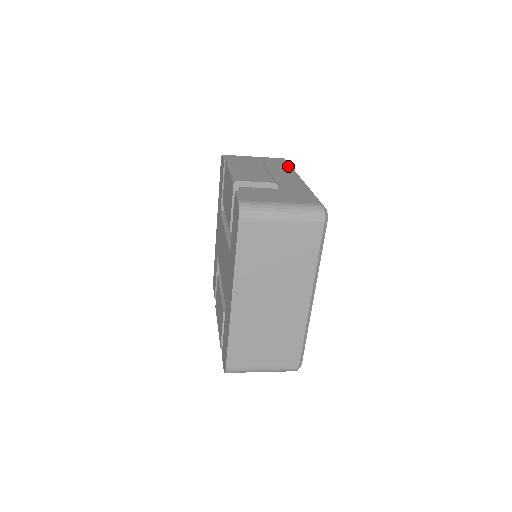
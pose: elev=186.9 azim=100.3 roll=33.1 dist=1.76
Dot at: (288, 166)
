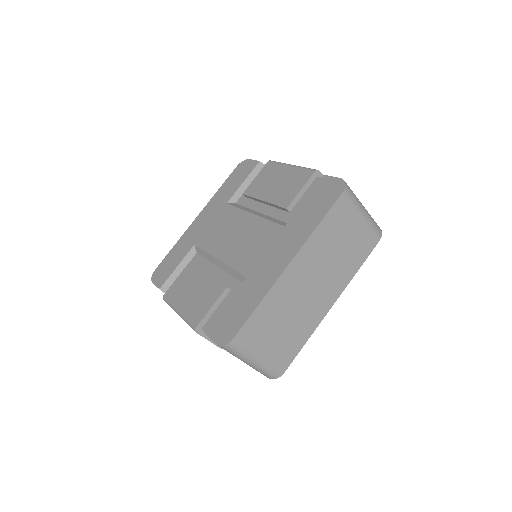
Dot at: occluded
